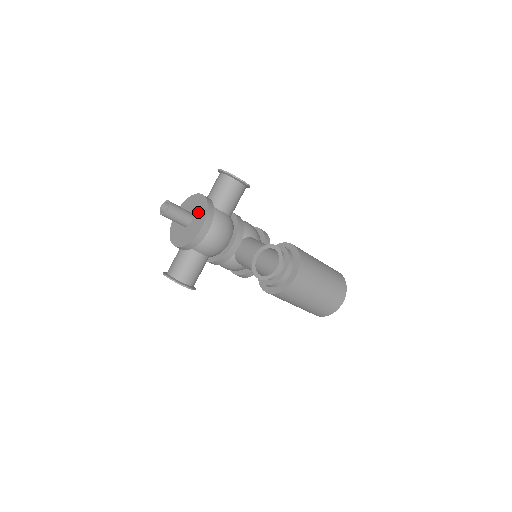
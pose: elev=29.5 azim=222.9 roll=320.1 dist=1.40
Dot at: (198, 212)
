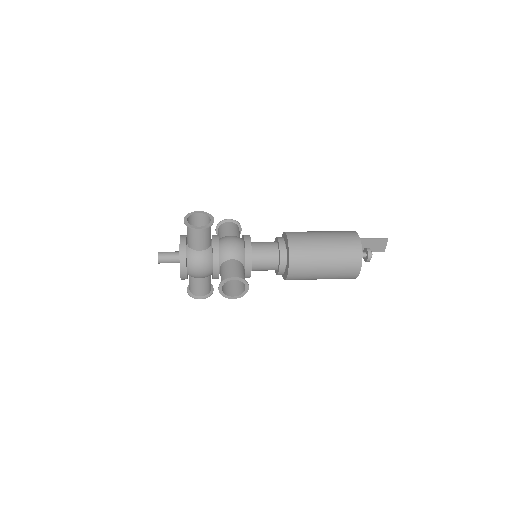
Dot at: occluded
